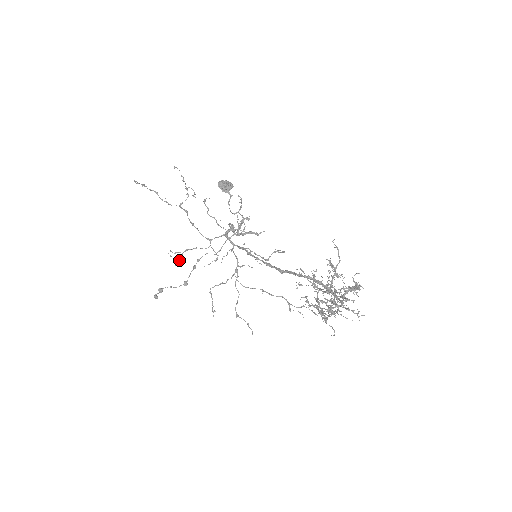
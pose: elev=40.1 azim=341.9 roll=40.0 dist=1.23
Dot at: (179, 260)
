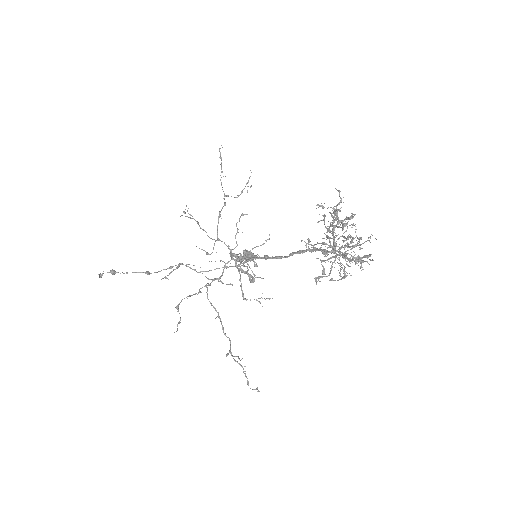
Dot at: (187, 216)
